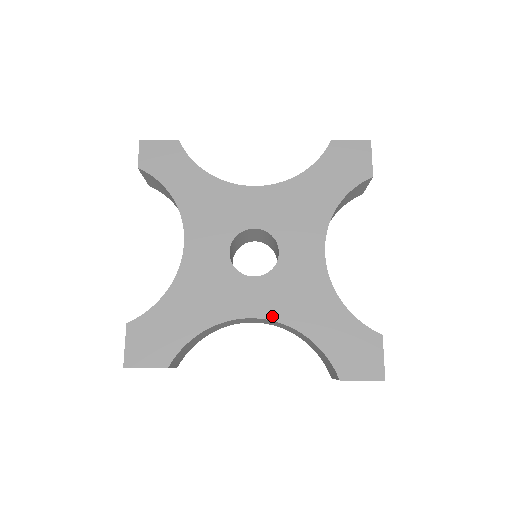
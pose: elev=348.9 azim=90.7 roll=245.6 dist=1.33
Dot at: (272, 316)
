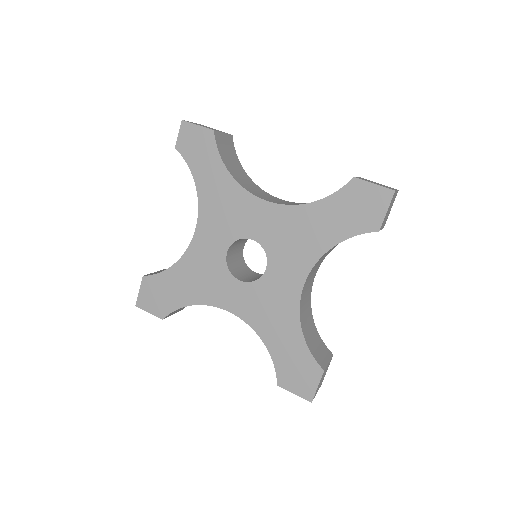
Dot at: (244, 317)
